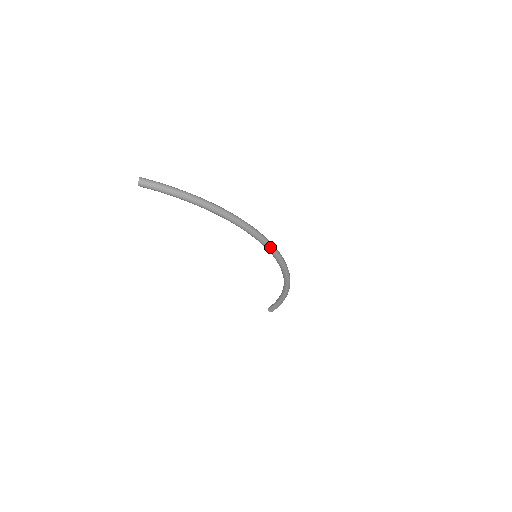
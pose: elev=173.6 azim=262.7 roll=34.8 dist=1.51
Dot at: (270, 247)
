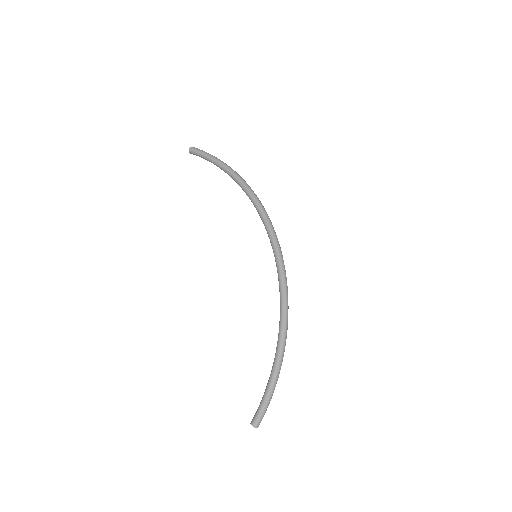
Dot at: (271, 229)
